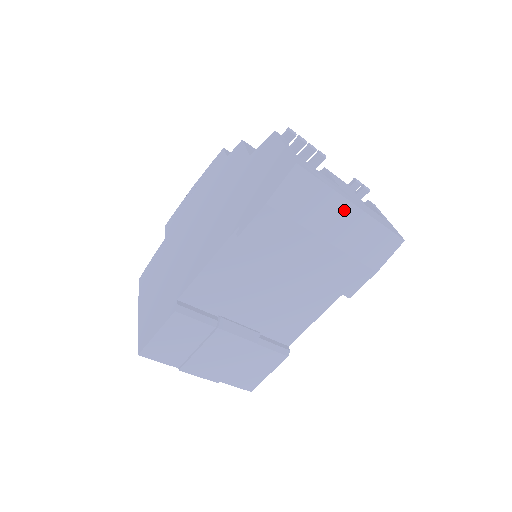
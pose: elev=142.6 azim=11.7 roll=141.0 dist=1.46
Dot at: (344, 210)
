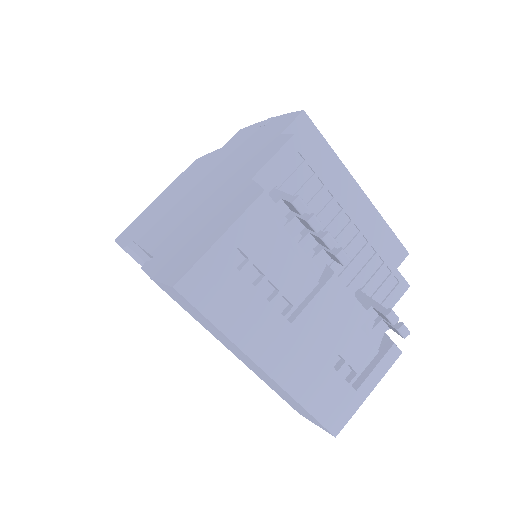
Dot at: (249, 359)
